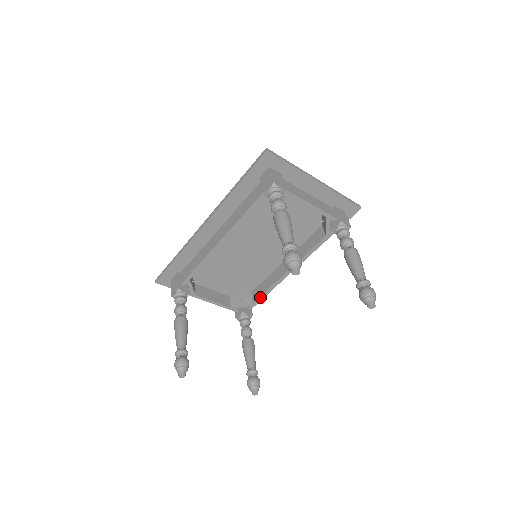
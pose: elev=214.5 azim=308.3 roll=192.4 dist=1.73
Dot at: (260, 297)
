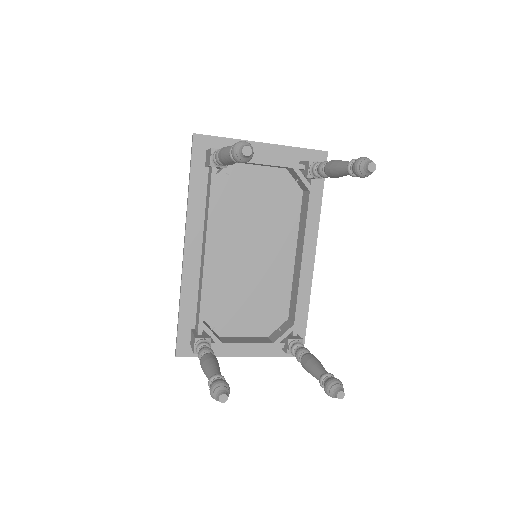
Dot at: (296, 311)
